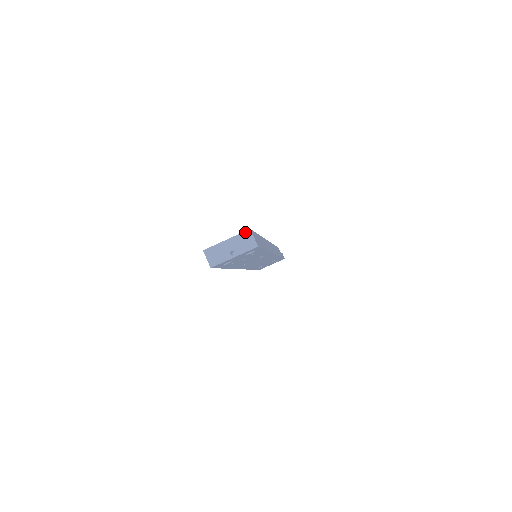
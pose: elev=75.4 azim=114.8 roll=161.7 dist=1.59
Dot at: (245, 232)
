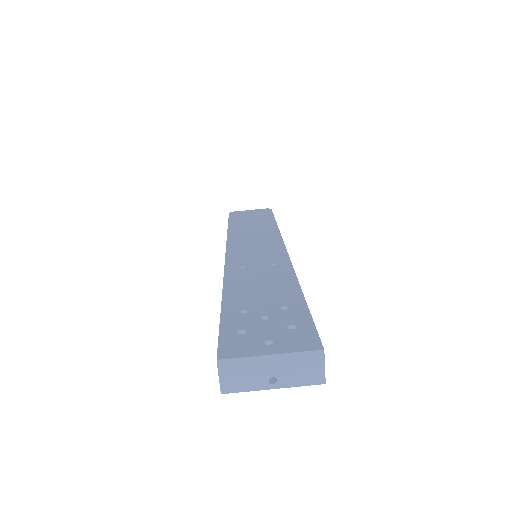
Dot at: (312, 352)
